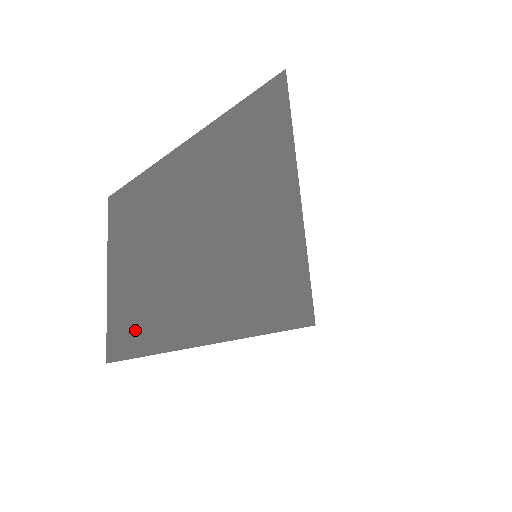
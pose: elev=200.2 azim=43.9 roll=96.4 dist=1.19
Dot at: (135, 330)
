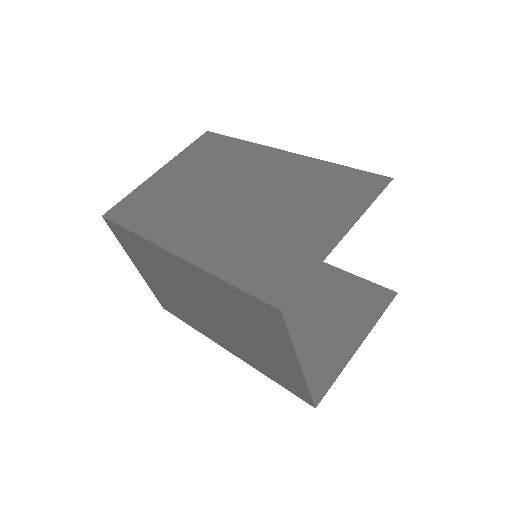
Dot at: (182, 315)
